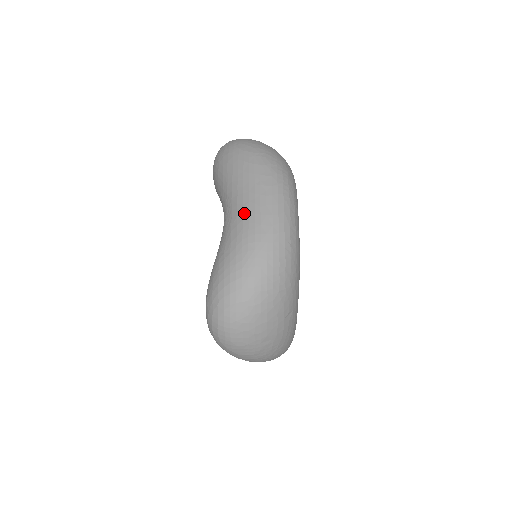
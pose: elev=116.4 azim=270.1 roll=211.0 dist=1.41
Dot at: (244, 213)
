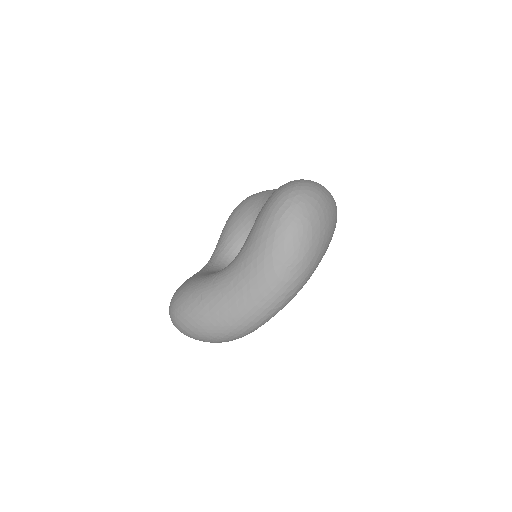
Dot at: (233, 298)
